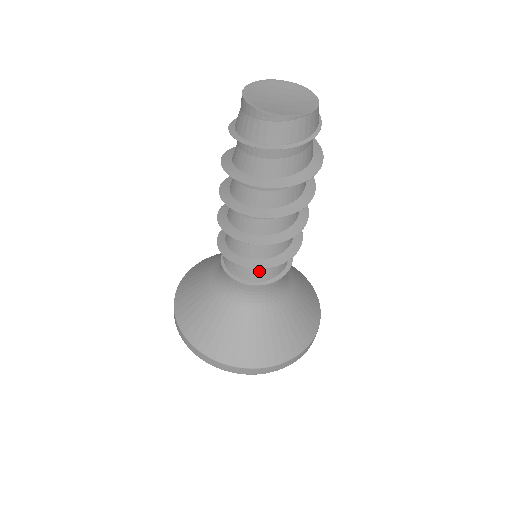
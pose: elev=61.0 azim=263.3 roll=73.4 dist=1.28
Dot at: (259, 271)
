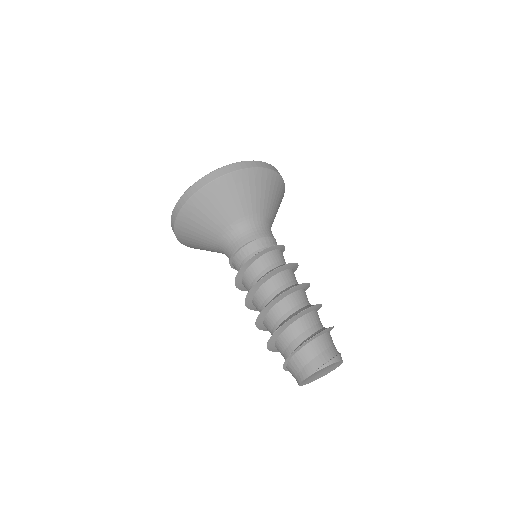
Dot at: occluded
